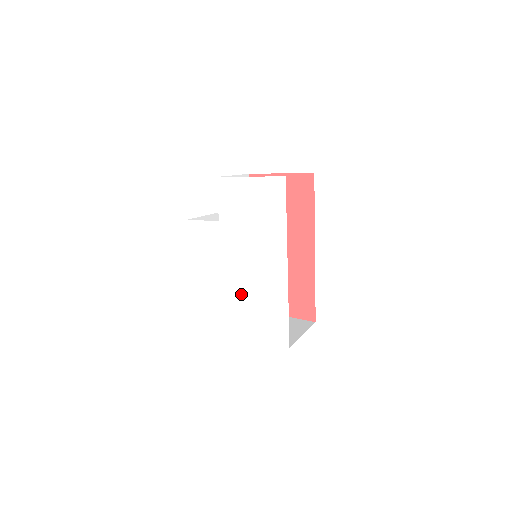
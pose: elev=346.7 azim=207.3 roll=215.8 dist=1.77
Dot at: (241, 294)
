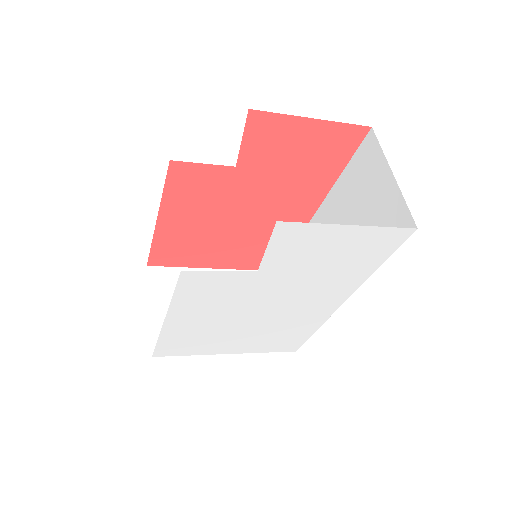
Dot at: (253, 328)
